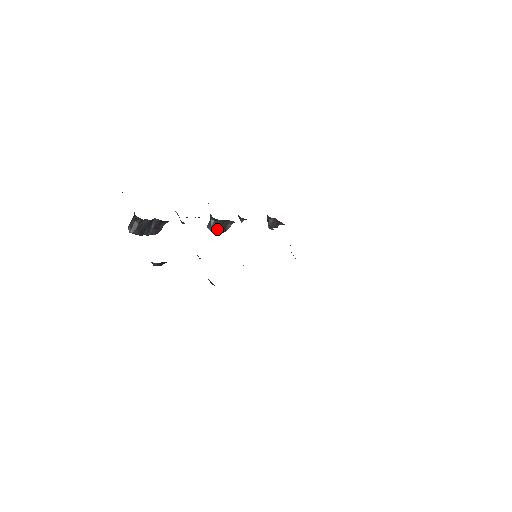
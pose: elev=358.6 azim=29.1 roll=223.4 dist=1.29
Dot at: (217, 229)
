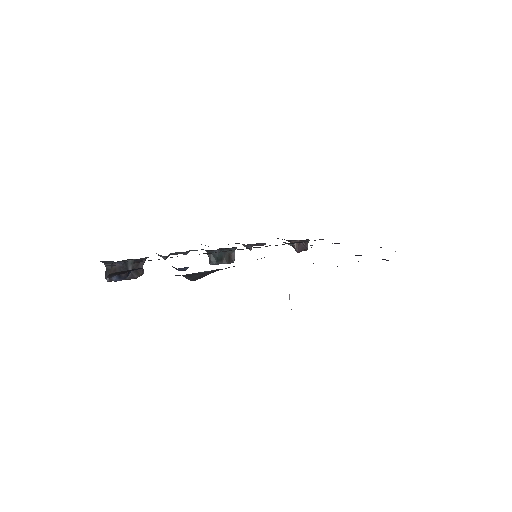
Dot at: (220, 261)
